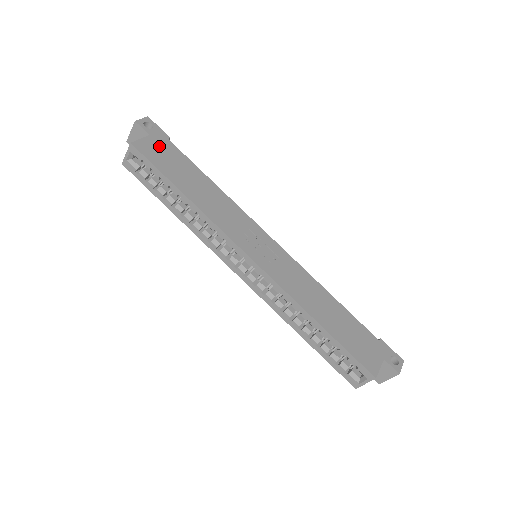
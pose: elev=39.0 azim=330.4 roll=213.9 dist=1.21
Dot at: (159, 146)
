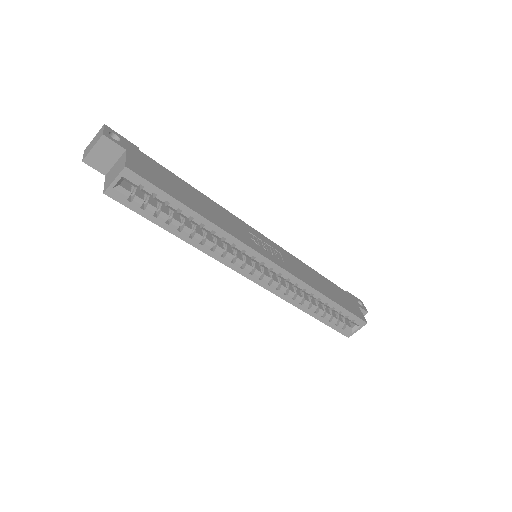
Dot at: (142, 162)
